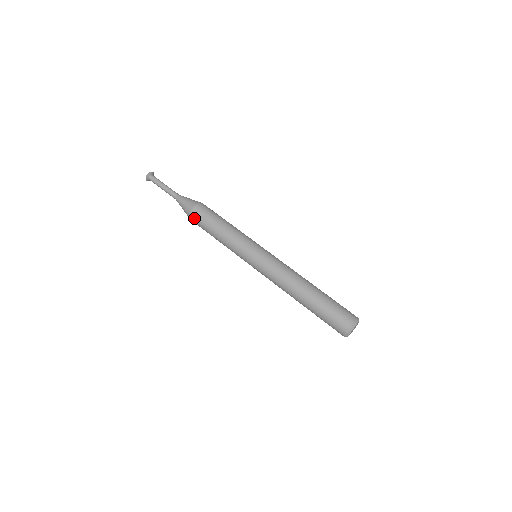
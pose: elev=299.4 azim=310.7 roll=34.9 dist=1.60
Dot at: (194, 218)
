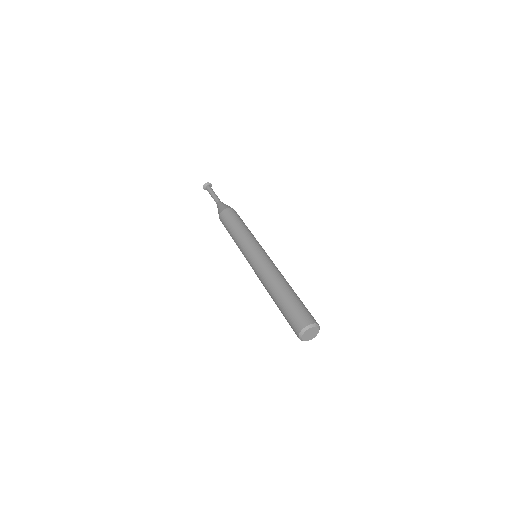
Dot at: (222, 217)
